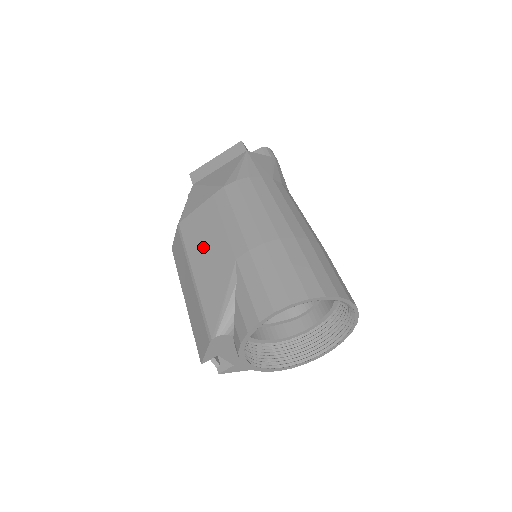
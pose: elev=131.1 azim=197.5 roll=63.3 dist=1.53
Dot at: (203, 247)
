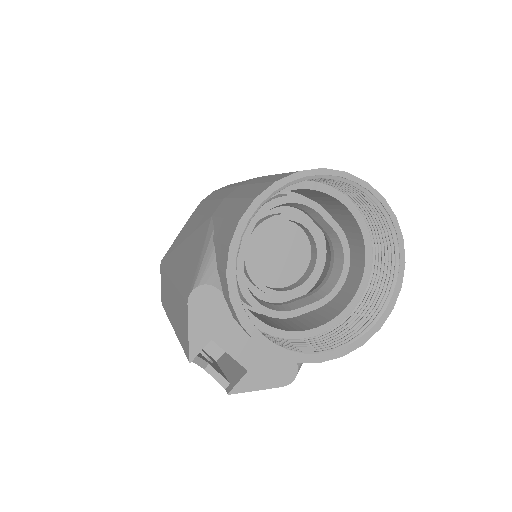
Dot at: (181, 247)
